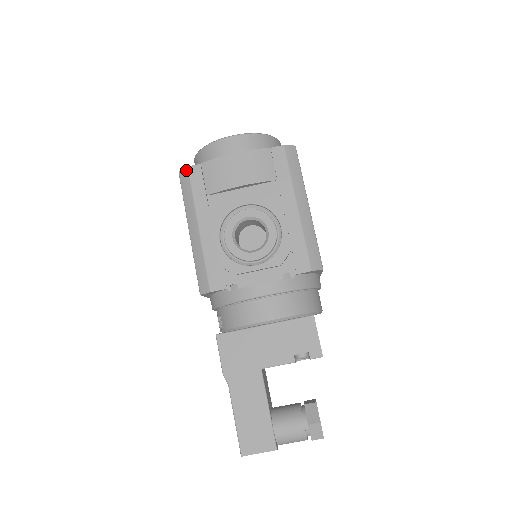
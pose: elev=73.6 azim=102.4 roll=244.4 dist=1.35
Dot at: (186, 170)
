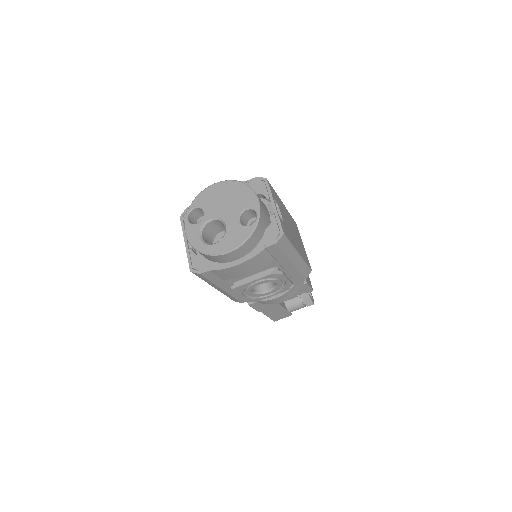
Dot at: (199, 275)
